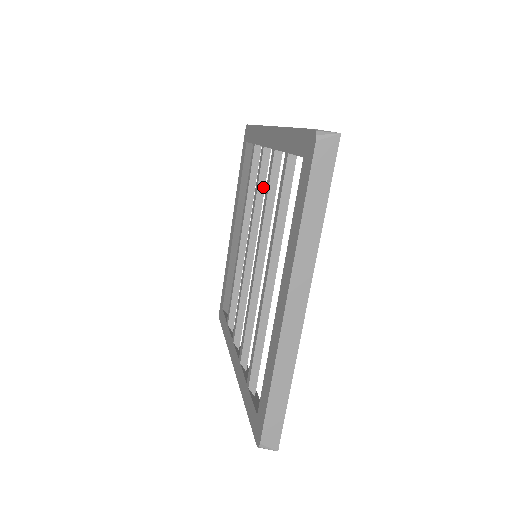
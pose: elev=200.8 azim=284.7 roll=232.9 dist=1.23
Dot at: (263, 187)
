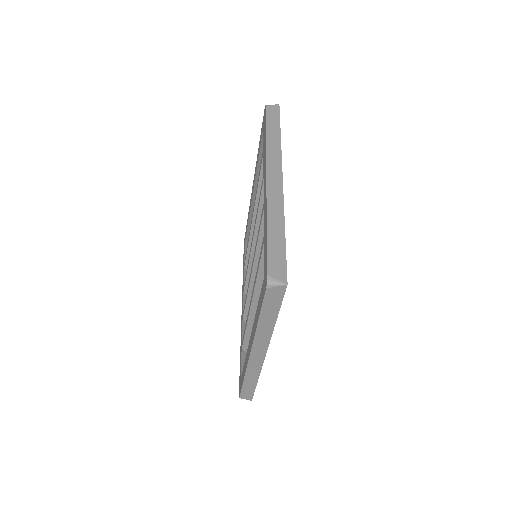
Dot at: occluded
